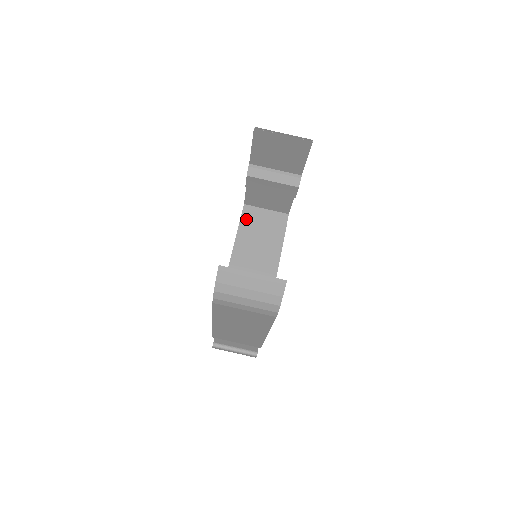
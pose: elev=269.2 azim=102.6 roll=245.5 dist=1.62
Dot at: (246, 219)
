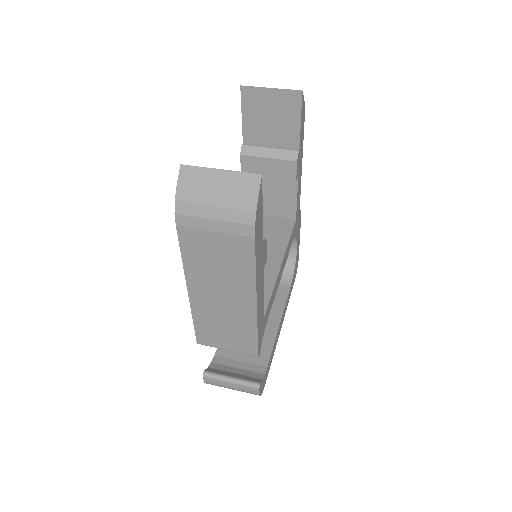
Dot at: occluded
